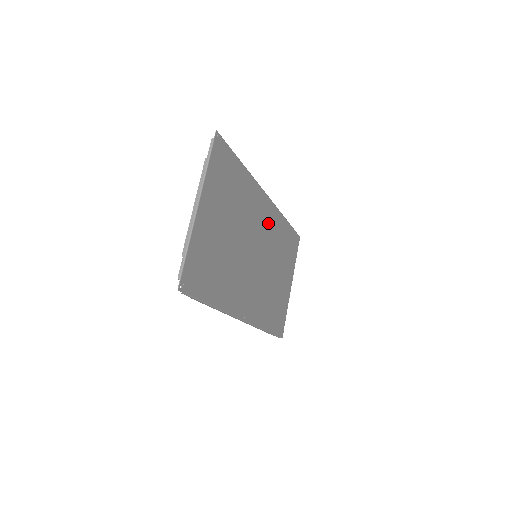
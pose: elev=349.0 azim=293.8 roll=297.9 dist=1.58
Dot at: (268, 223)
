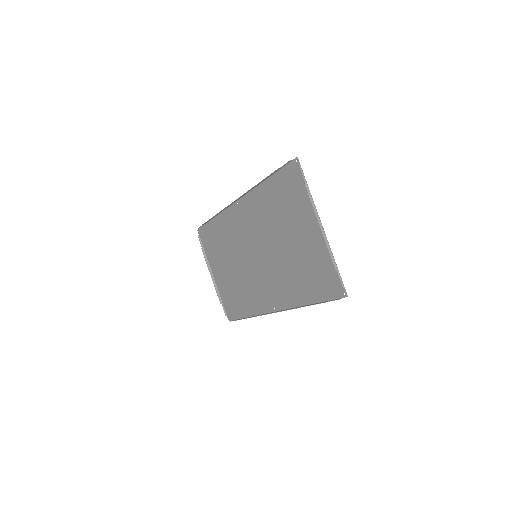
Dot at: (238, 225)
